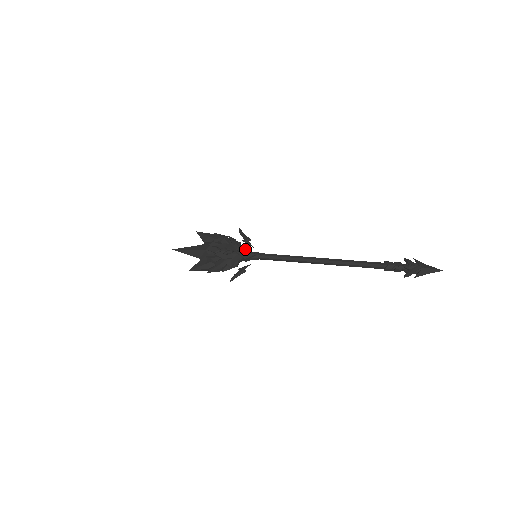
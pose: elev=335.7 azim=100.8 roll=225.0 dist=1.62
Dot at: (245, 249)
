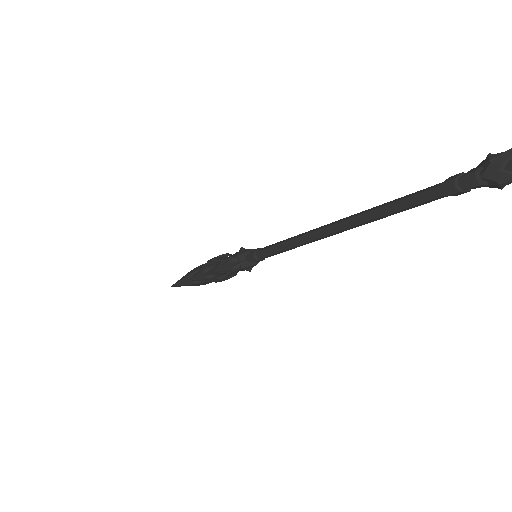
Dot at: occluded
